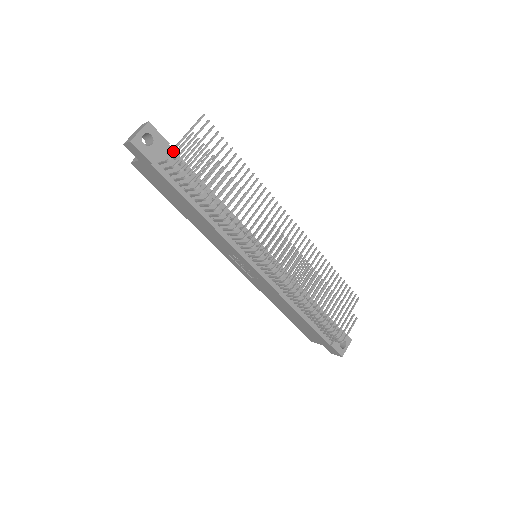
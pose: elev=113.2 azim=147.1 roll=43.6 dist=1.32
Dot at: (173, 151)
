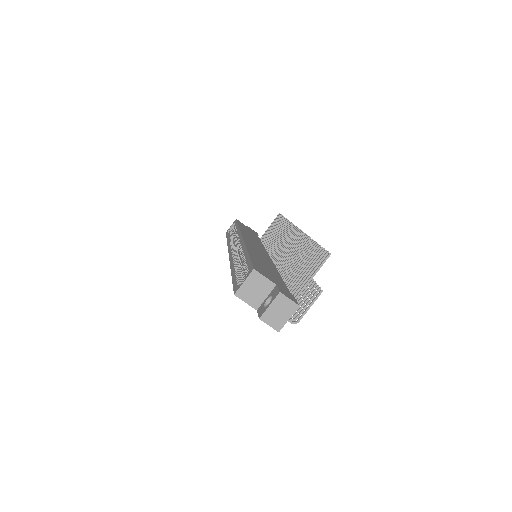
Dot at: occluded
